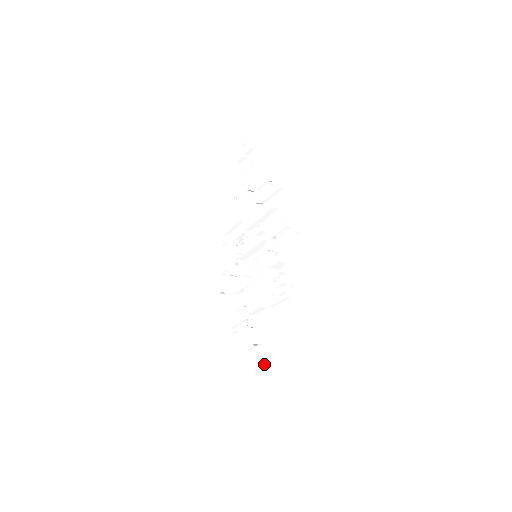
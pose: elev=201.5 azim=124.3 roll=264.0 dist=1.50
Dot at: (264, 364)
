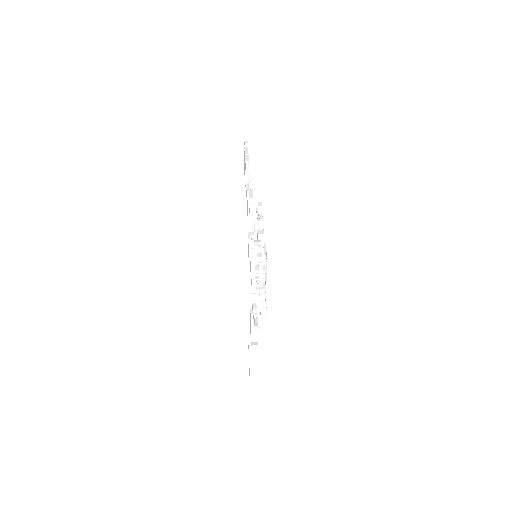
Dot at: occluded
